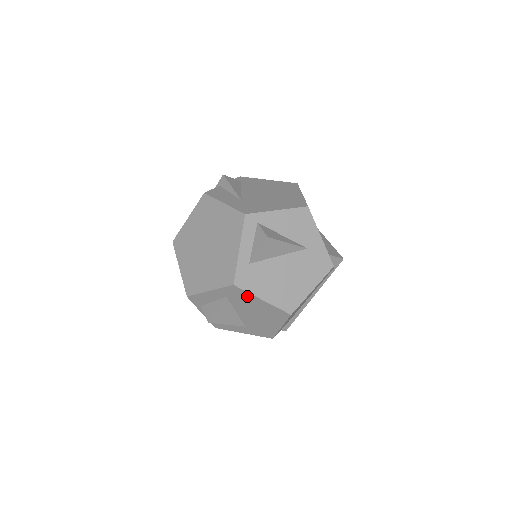
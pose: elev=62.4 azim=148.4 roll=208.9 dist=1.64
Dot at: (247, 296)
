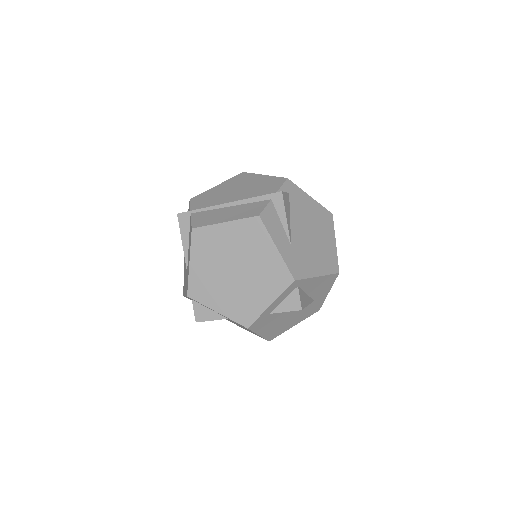
Dot at: occluded
